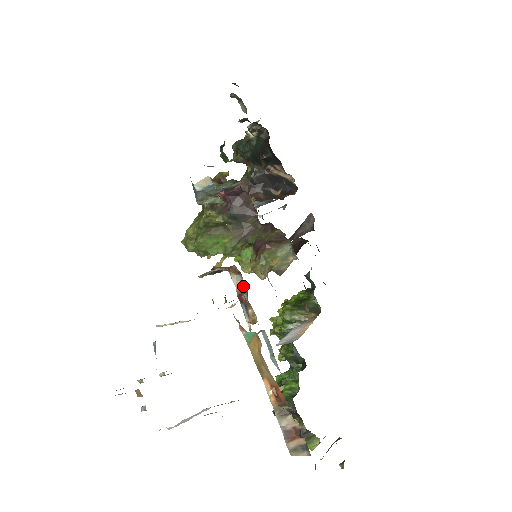
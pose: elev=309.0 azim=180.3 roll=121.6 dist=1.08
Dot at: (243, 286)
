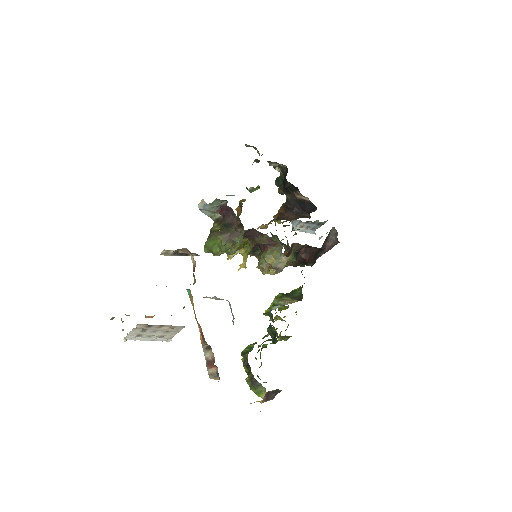
Dot at: (195, 263)
